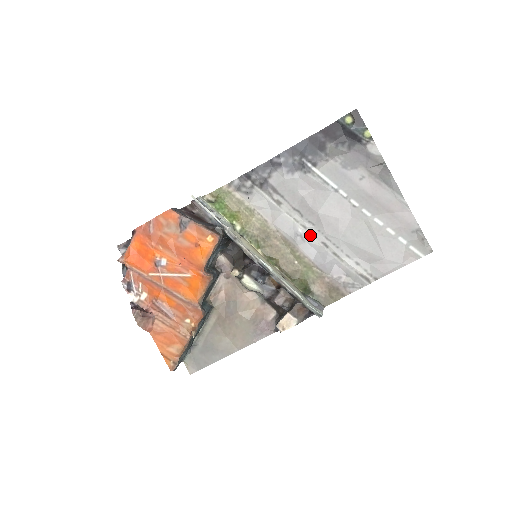
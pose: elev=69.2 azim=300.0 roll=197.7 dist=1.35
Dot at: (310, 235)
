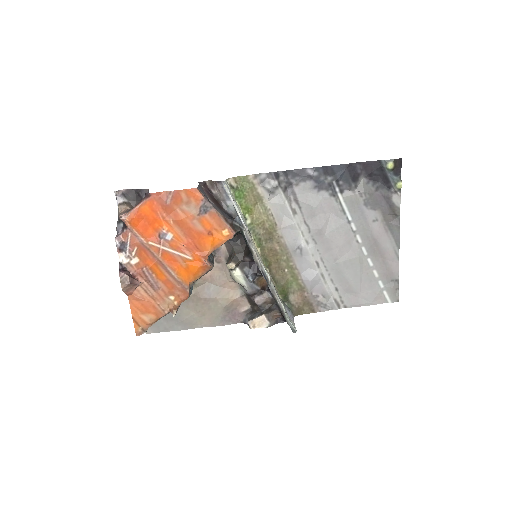
Dot at: (309, 252)
